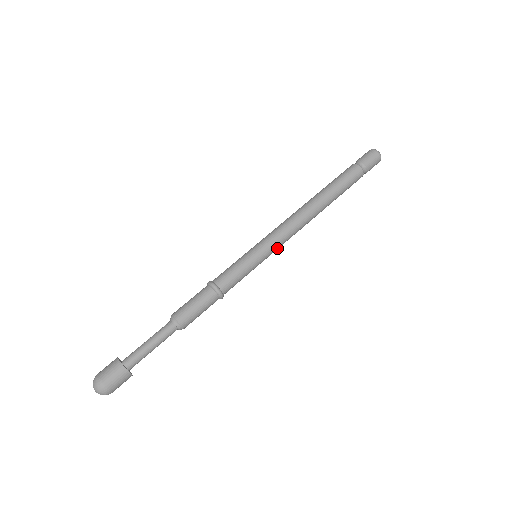
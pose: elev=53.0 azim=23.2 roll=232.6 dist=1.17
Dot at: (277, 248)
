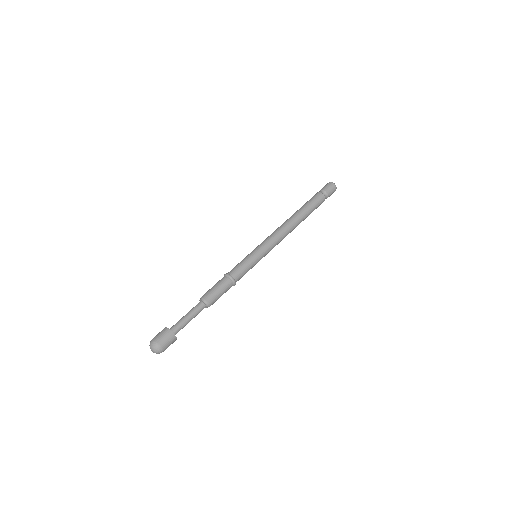
Dot at: (270, 250)
